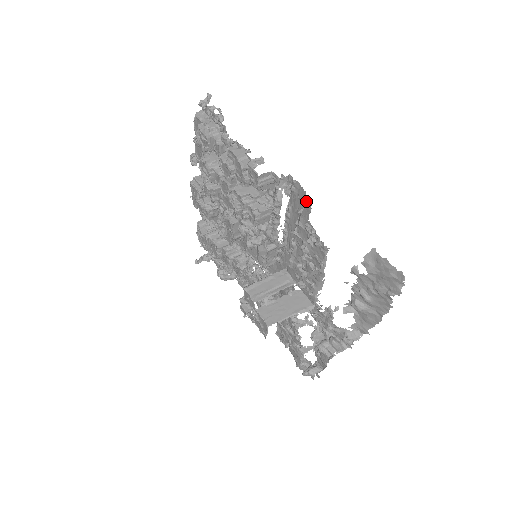
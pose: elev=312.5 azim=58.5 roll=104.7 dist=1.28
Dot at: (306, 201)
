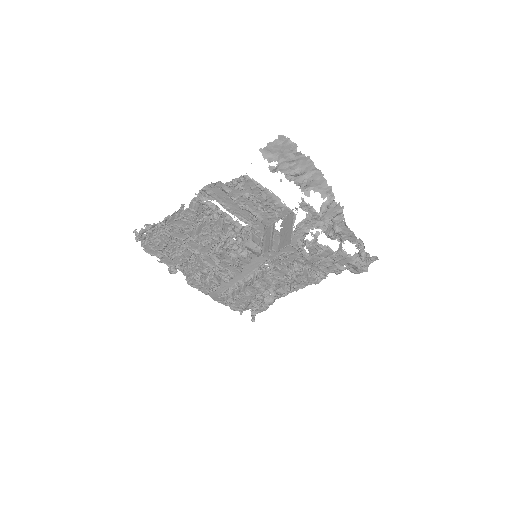
Dot at: (218, 186)
